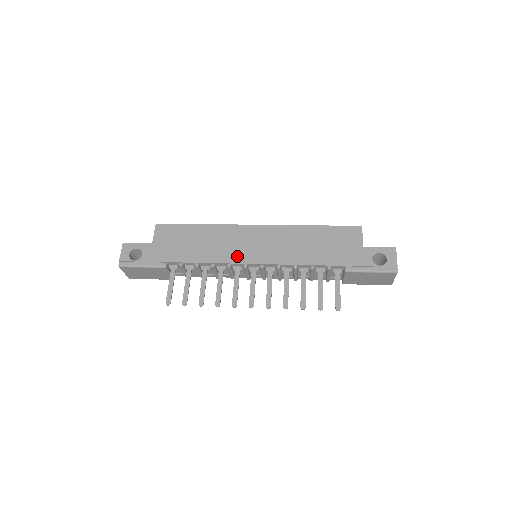
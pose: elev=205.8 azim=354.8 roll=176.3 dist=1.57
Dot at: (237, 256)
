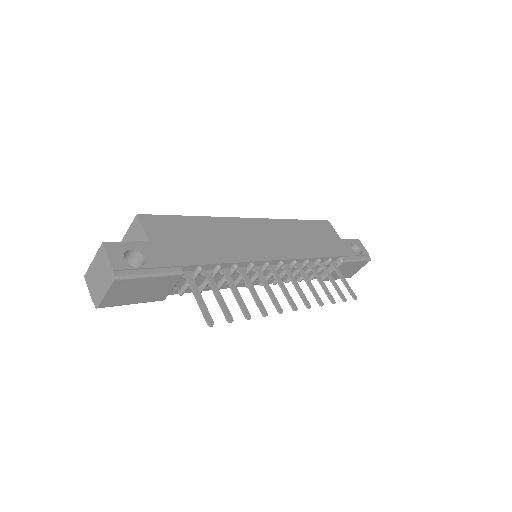
Dot at: (256, 252)
